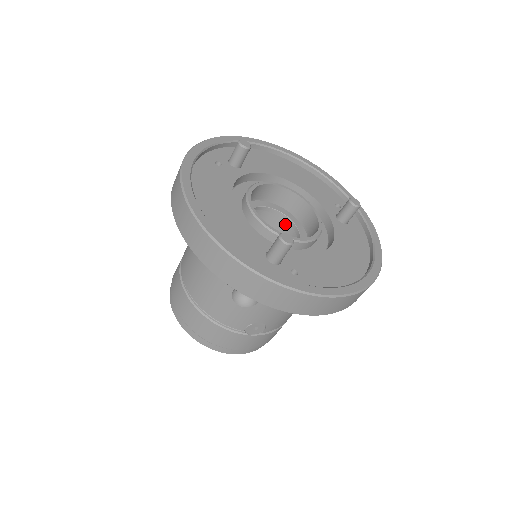
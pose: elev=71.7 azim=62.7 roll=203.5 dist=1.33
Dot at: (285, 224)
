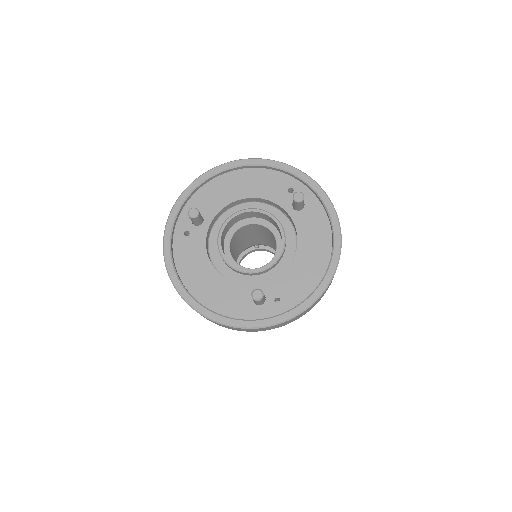
Dot at: occluded
